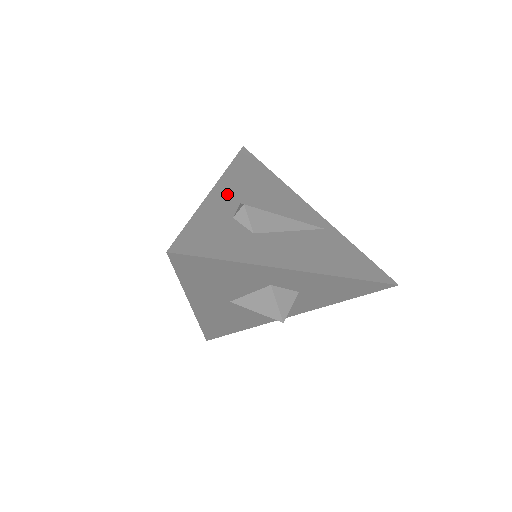
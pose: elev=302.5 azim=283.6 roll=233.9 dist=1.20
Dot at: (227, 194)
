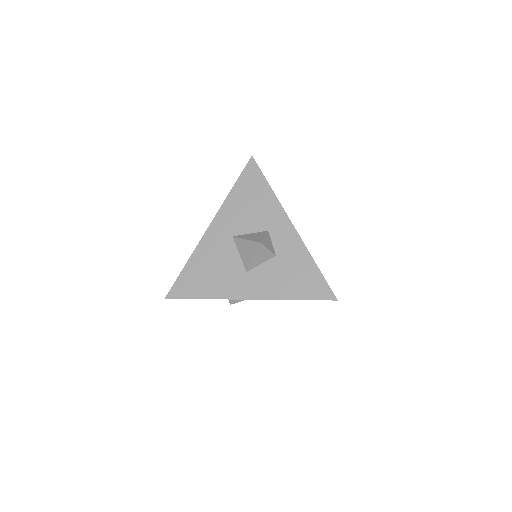
Dot at: occluded
